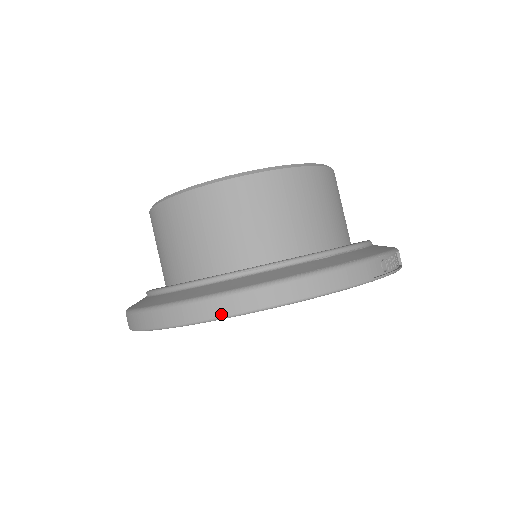
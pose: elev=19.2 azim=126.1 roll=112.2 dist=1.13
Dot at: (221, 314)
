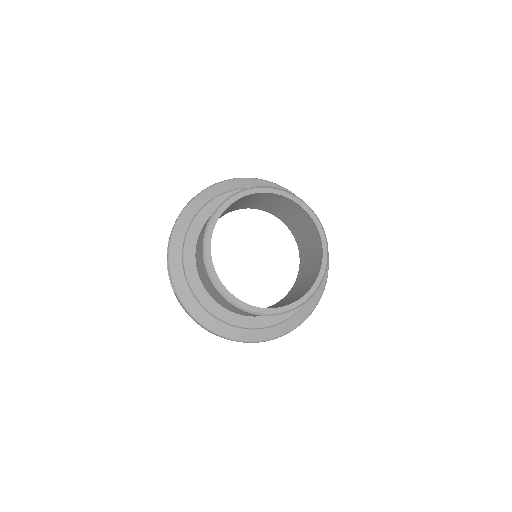
Dot at: occluded
